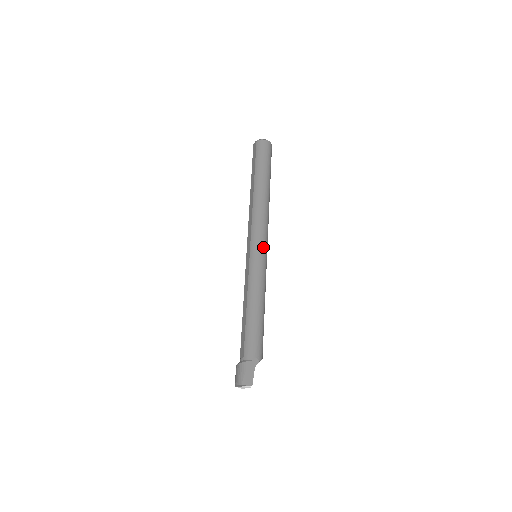
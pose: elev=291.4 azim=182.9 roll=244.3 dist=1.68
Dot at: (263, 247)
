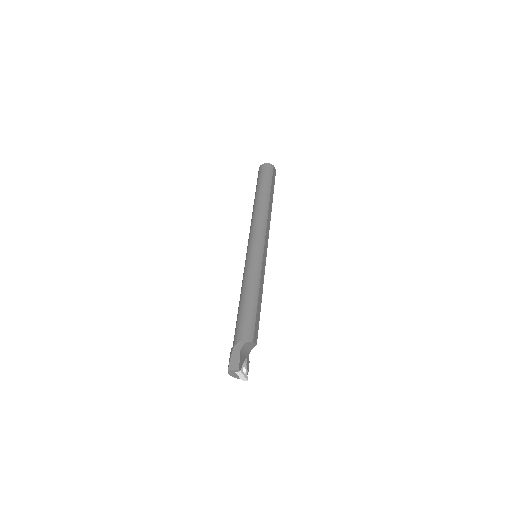
Dot at: (255, 244)
